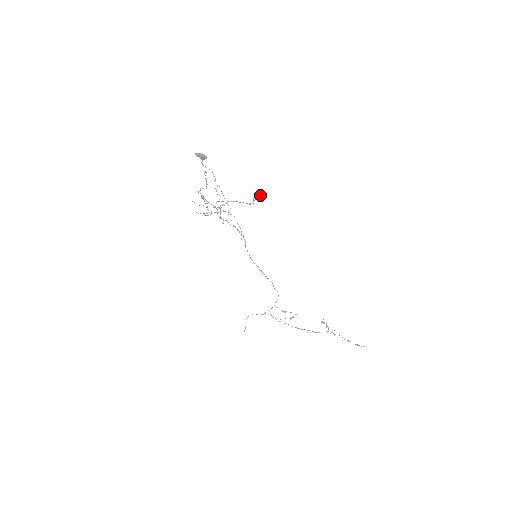
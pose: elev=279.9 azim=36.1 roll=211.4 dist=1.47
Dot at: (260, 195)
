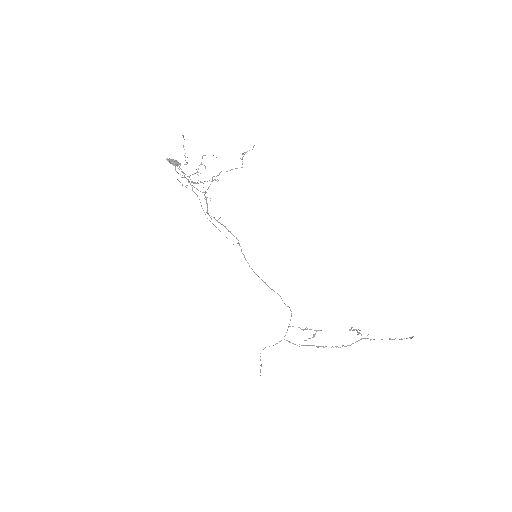
Dot at: (249, 150)
